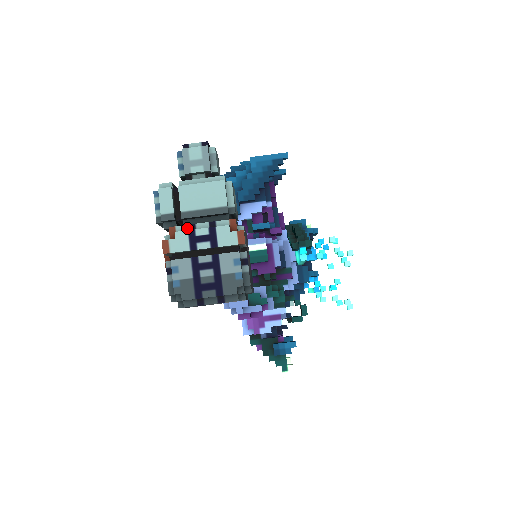
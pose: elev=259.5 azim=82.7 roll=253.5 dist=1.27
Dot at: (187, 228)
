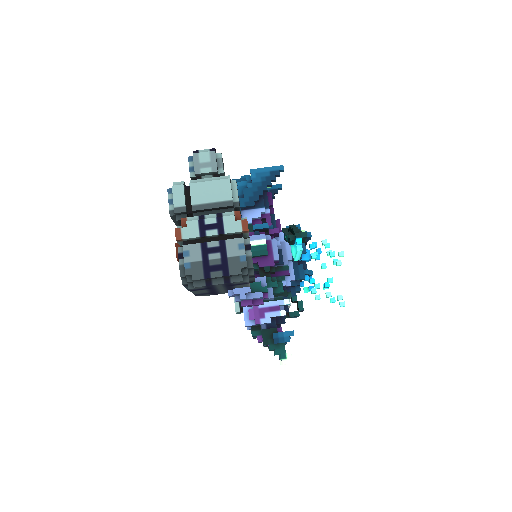
Dot at: (197, 219)
